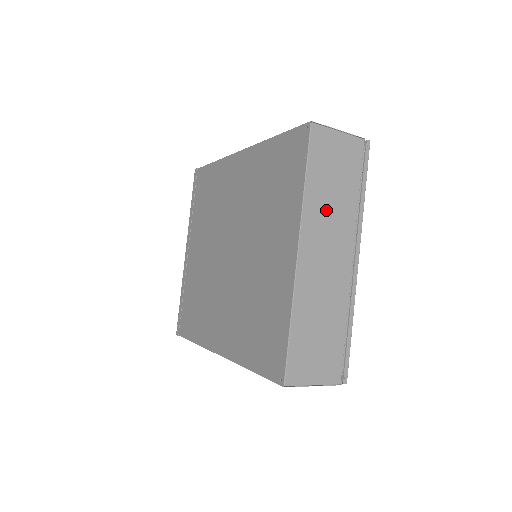
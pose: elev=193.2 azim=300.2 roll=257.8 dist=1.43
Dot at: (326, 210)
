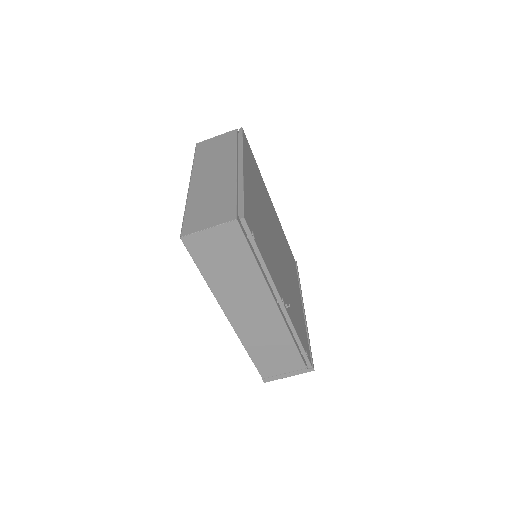
Dot at: (211, 161)
